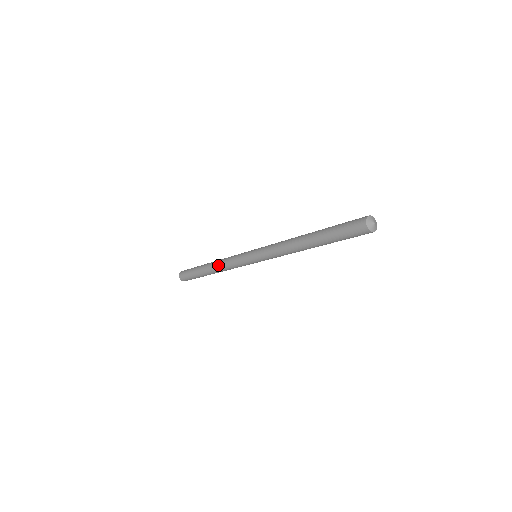
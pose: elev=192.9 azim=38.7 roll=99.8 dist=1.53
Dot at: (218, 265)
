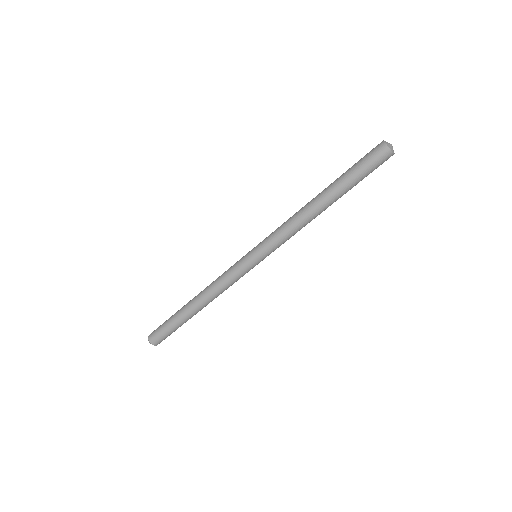
Dot at: occluded
